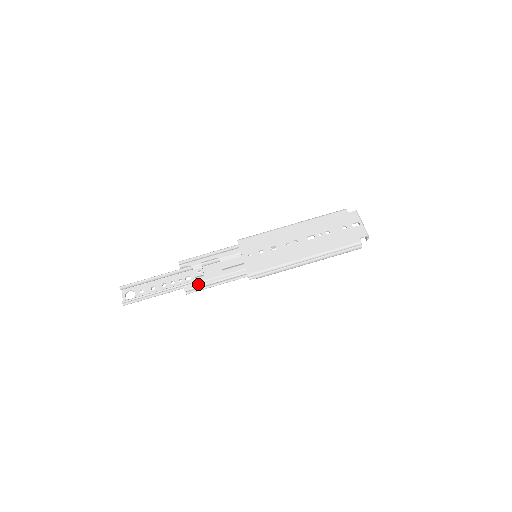
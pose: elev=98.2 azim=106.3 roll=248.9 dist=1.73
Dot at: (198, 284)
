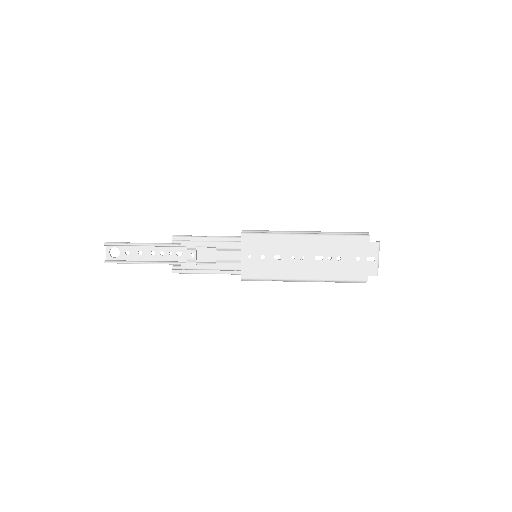
Dot at: (188, 270)
